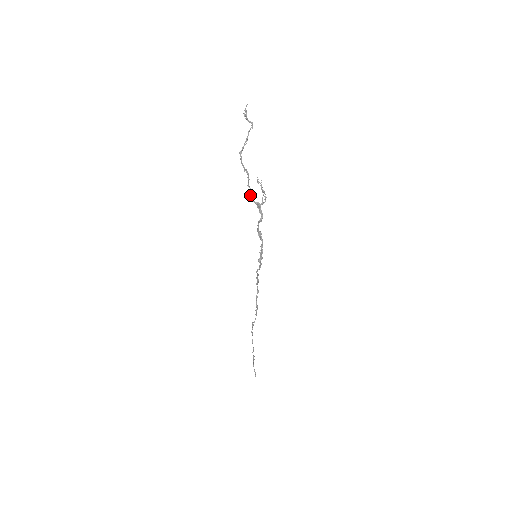
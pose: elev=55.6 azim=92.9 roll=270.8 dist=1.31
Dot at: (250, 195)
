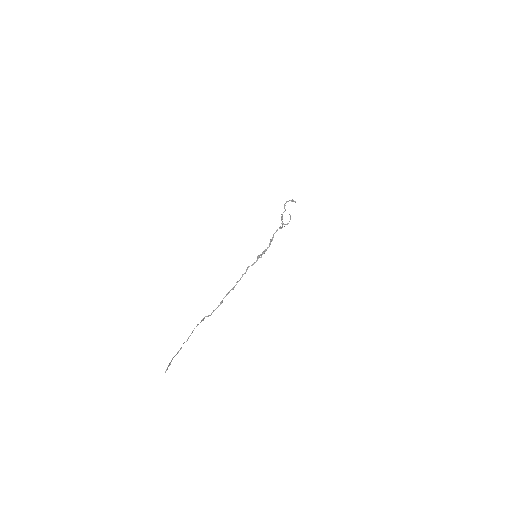
Dot at: (281, 217)
